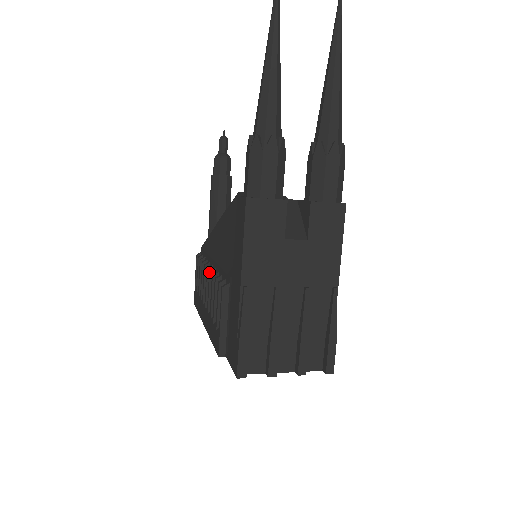
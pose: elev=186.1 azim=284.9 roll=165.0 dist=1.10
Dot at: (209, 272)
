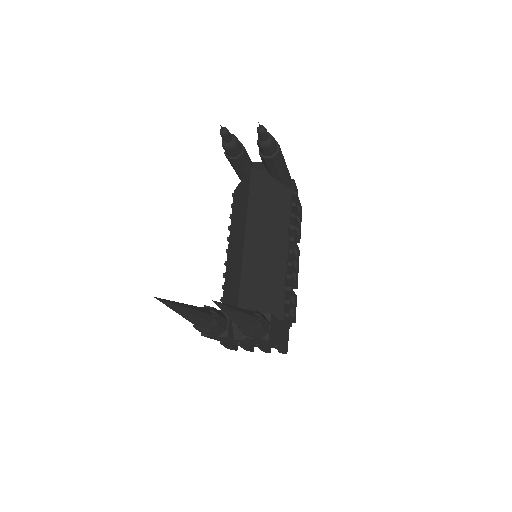
Dot at: (224, 263)
